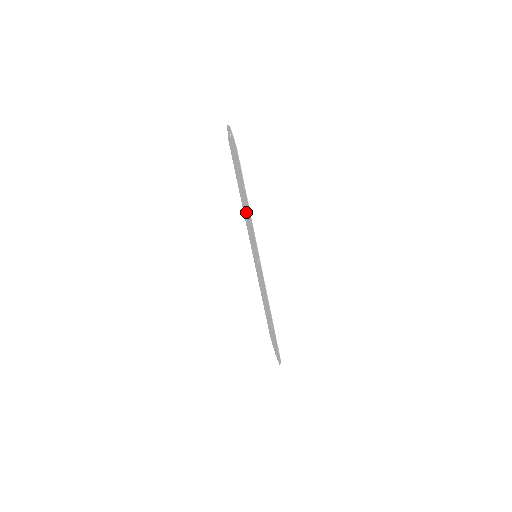
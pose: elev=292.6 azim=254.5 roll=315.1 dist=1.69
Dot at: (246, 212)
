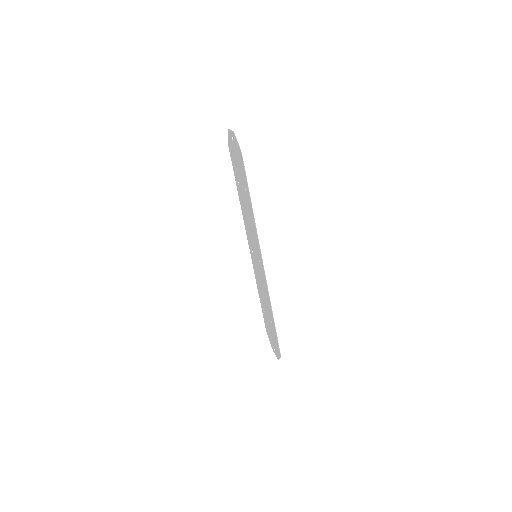
Dot at: (247, 214)
